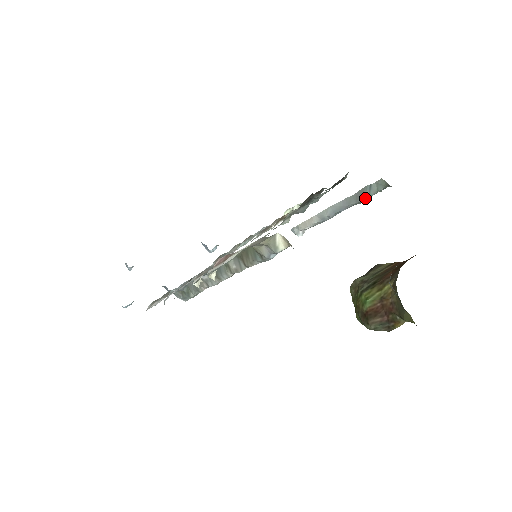
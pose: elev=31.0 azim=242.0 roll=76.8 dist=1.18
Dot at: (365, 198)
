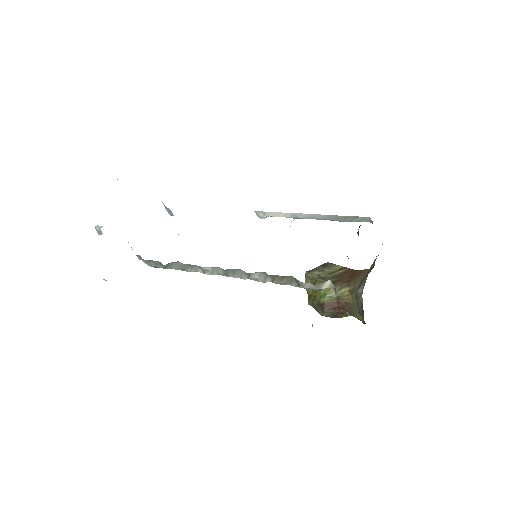
Dot at: (346, 221)
